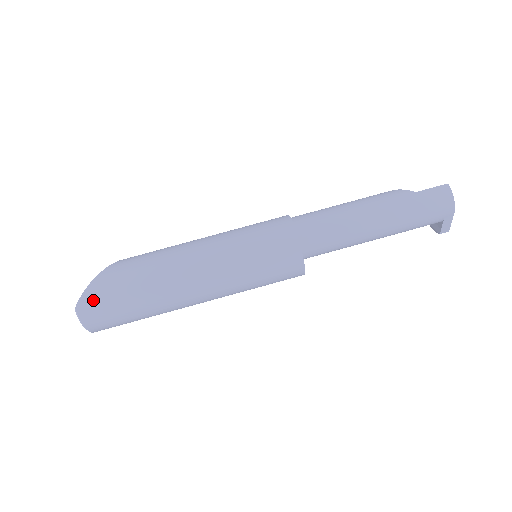
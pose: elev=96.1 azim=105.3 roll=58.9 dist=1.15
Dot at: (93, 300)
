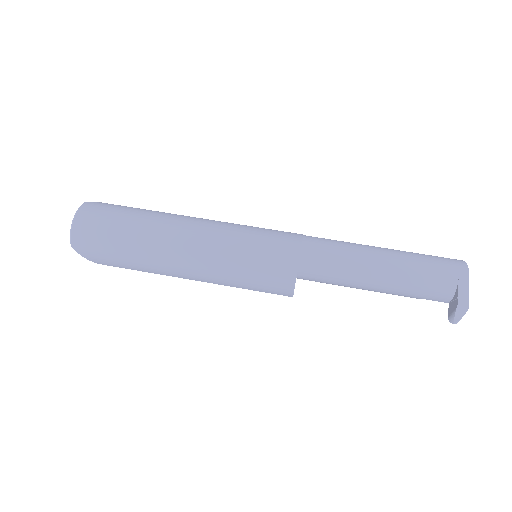
Dot at: (103, 204)
